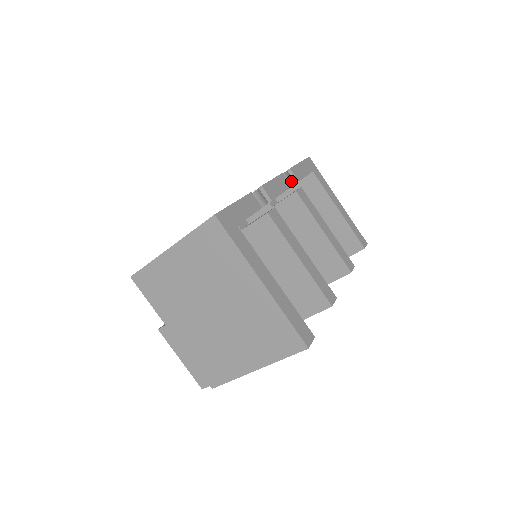
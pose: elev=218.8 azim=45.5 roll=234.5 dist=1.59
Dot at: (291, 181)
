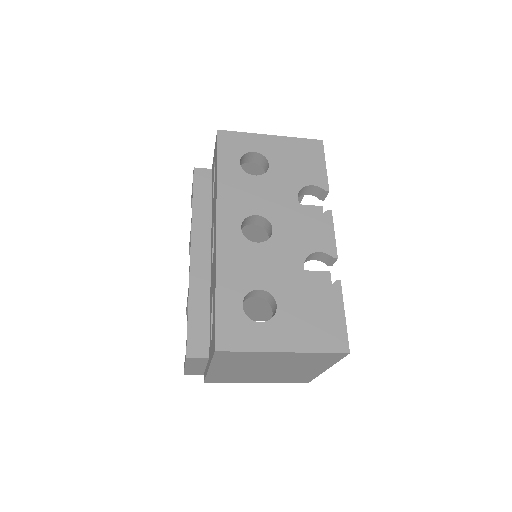
Dot at: (317, 194)
